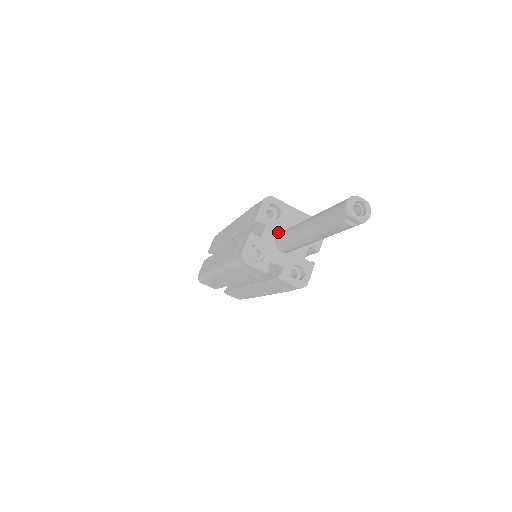
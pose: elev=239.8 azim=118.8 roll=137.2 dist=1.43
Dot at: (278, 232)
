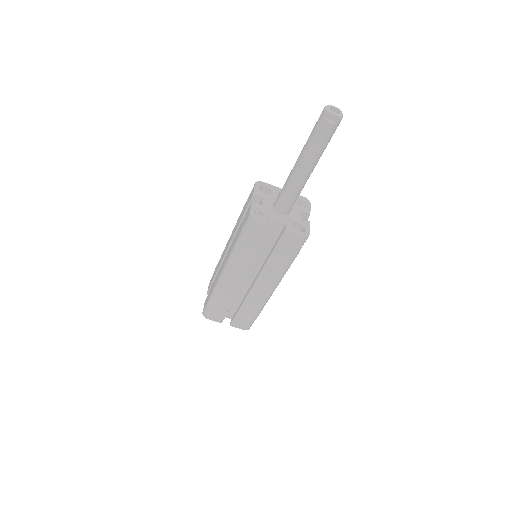
Dot at: (273, 203)
